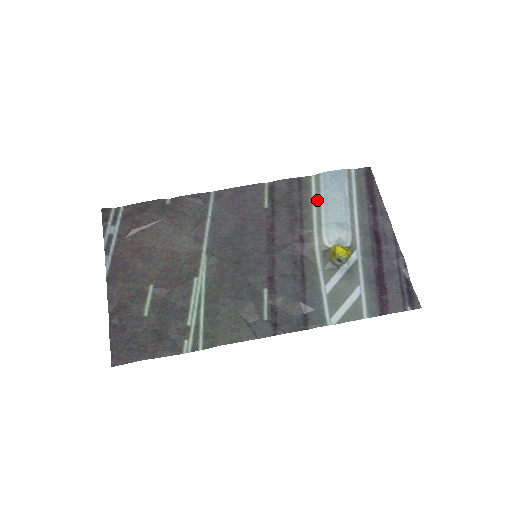
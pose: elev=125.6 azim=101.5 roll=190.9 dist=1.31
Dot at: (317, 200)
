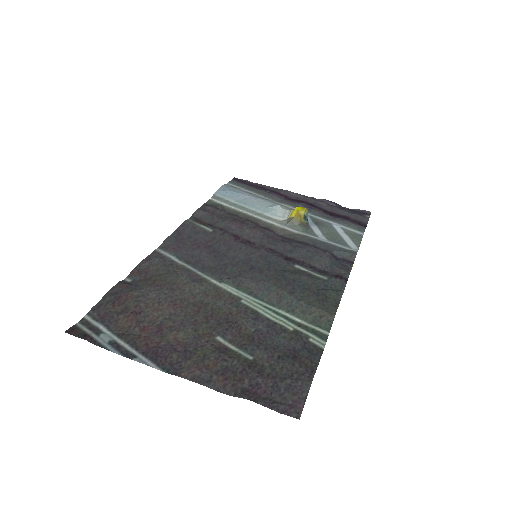
Dot at: (236, 206)
